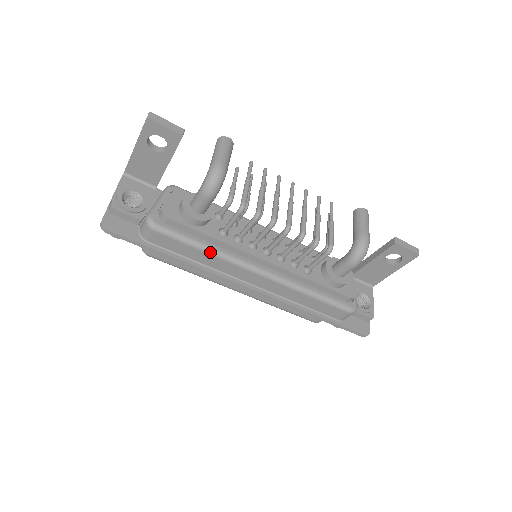
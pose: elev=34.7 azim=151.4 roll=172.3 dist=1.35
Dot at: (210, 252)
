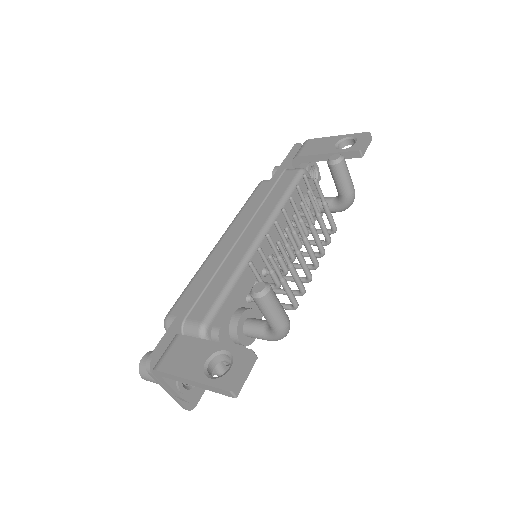
Dot at: occluded
